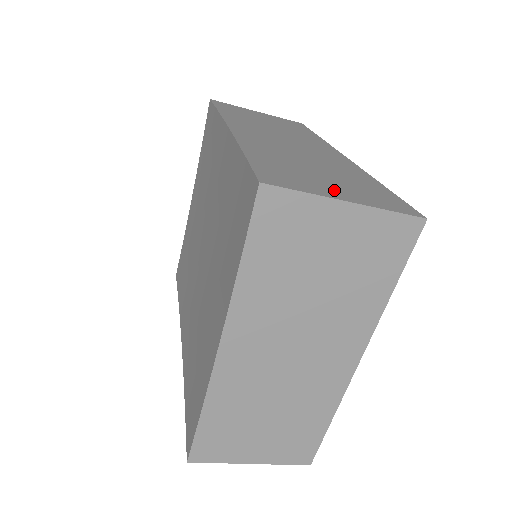
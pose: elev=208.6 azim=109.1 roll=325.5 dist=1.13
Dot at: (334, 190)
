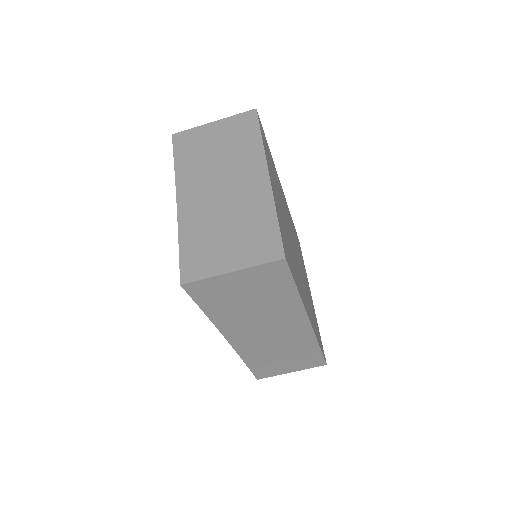
Dot at: occluded
